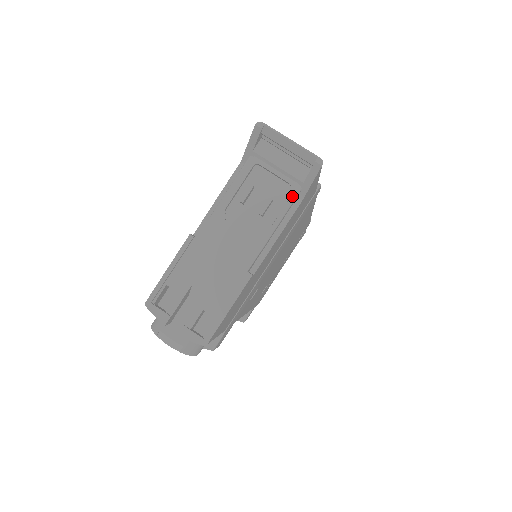
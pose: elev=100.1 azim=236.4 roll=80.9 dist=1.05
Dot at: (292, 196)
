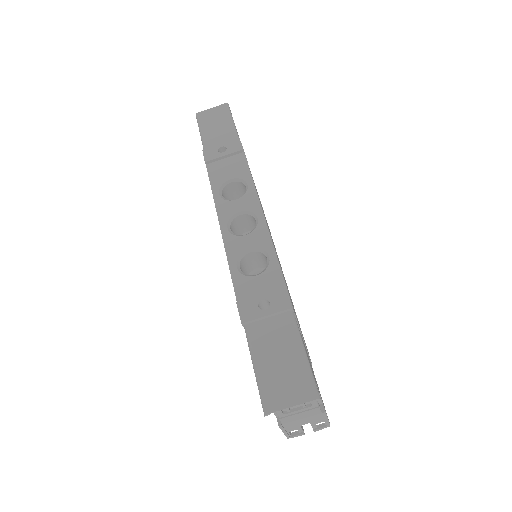
Dot at: occluded
